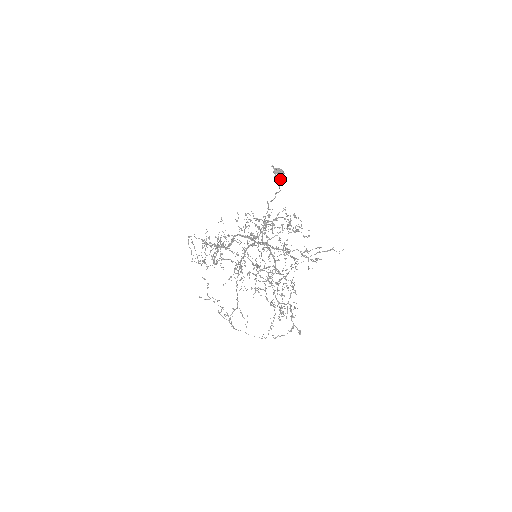
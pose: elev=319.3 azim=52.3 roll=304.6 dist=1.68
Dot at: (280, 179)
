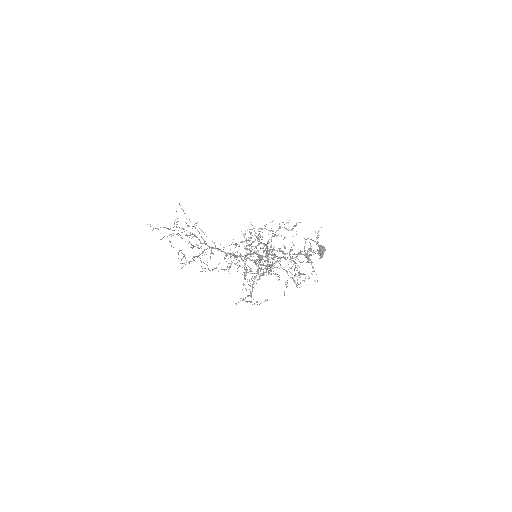
Dot at: occluded
